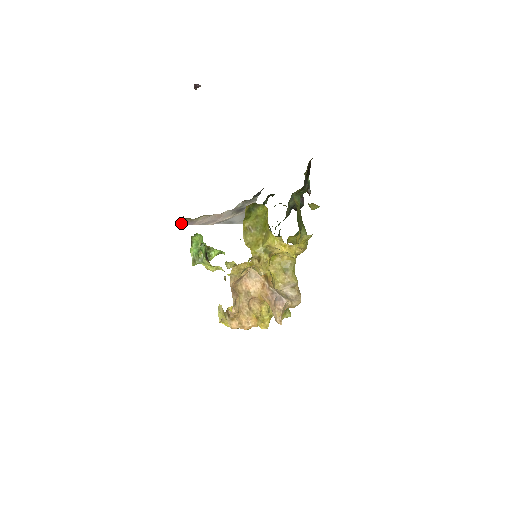
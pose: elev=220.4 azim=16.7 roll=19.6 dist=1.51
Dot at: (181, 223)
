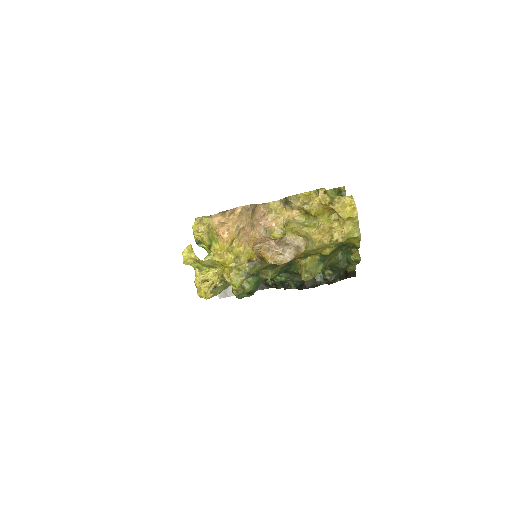
Dot at: occluded
